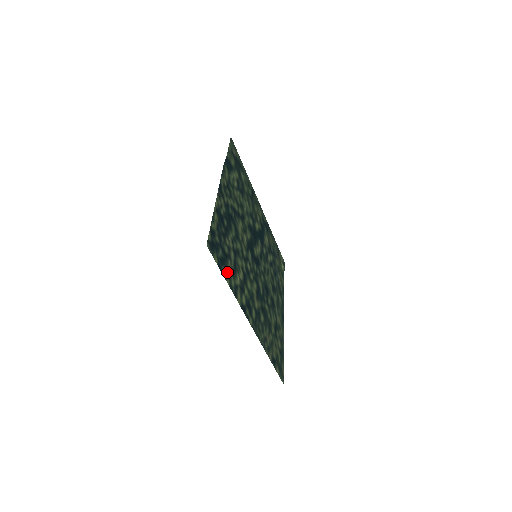
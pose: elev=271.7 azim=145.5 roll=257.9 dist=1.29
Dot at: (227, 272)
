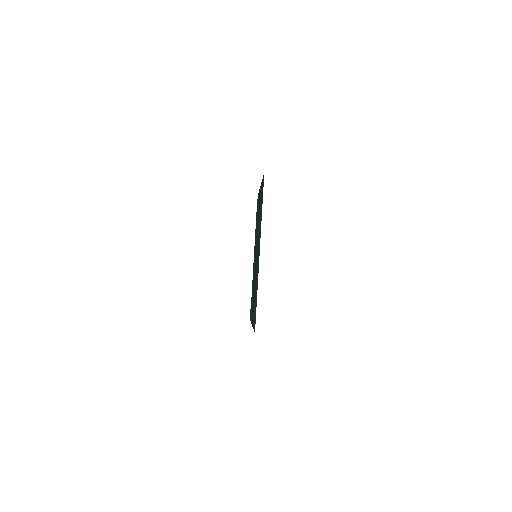
Dot at: occluded
